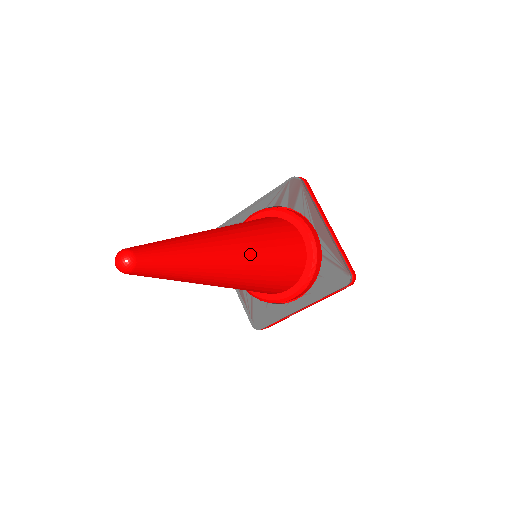
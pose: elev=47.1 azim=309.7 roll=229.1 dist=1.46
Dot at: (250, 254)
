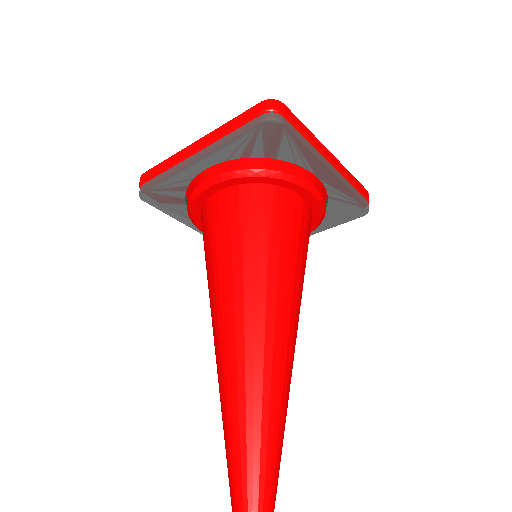
Dot at: (295, 333)
